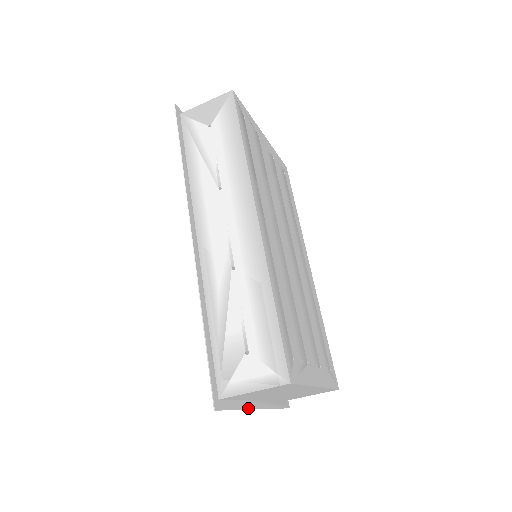
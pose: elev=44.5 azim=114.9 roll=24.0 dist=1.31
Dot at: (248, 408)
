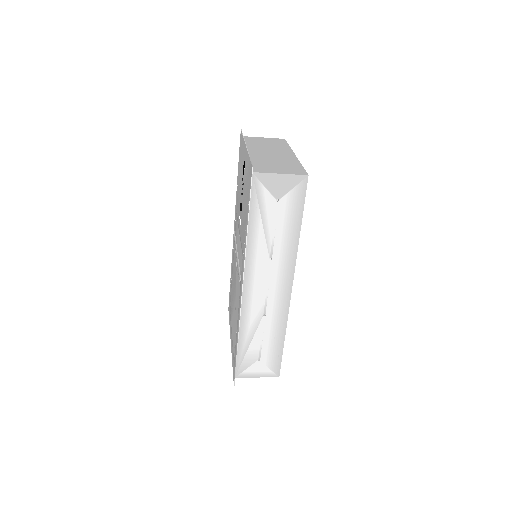
Dot at: occluded
